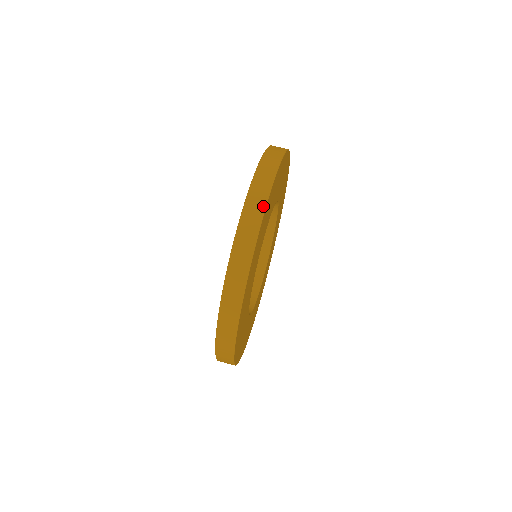
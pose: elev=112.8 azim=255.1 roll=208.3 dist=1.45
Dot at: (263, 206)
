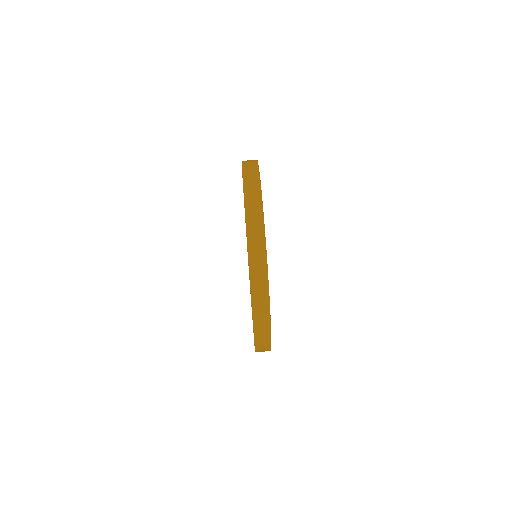
Dot at: (268, 322)
